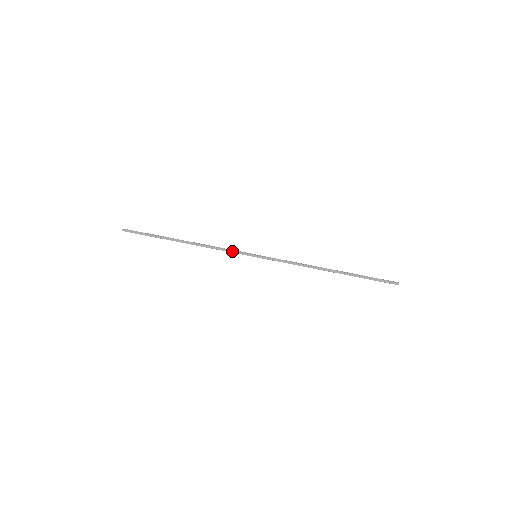
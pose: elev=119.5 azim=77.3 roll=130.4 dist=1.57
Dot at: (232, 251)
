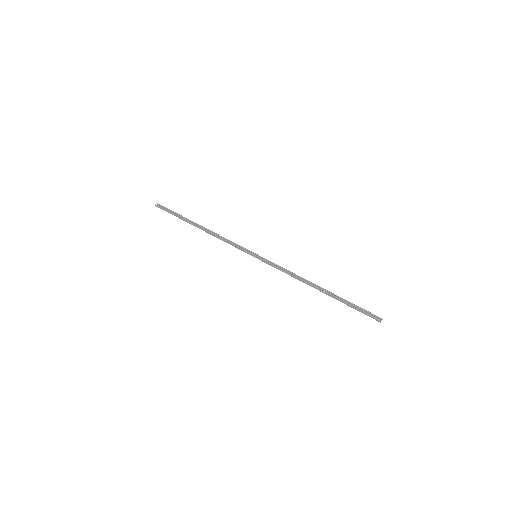
Dot at: (236, 247)
